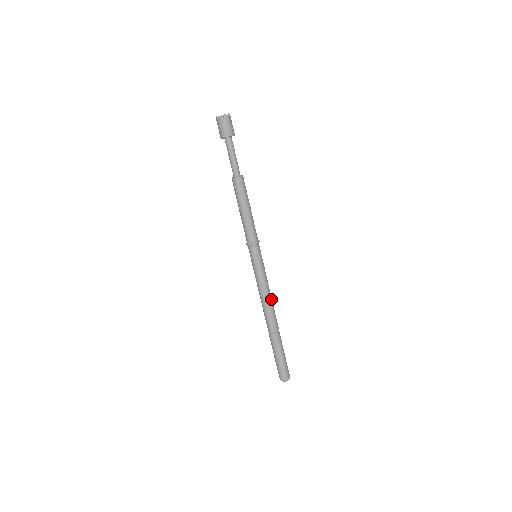
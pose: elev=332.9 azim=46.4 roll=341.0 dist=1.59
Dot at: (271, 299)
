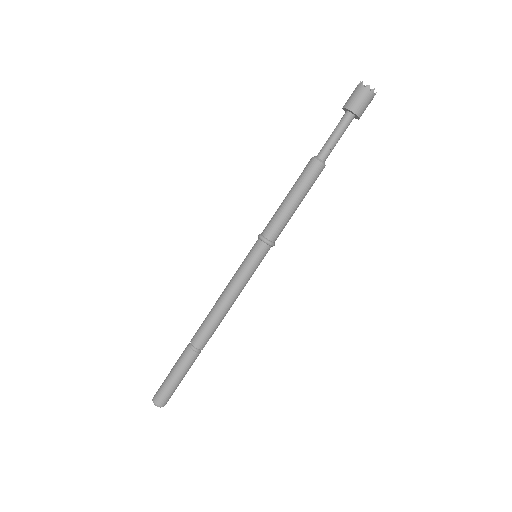
Dot at: occluded
